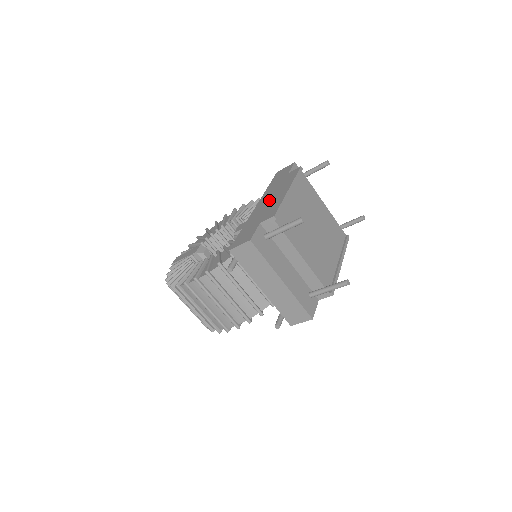
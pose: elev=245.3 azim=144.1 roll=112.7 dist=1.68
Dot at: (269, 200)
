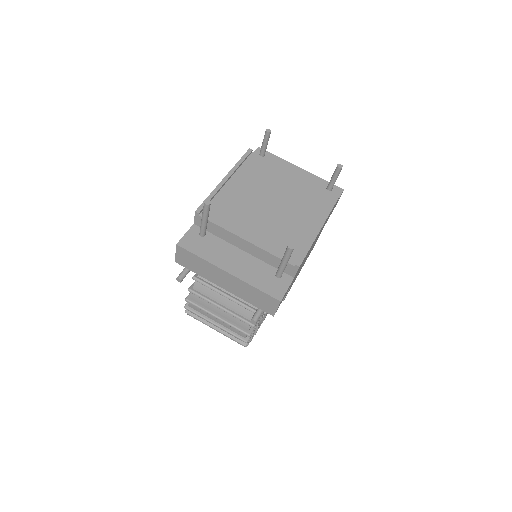
Dot at: occluded
